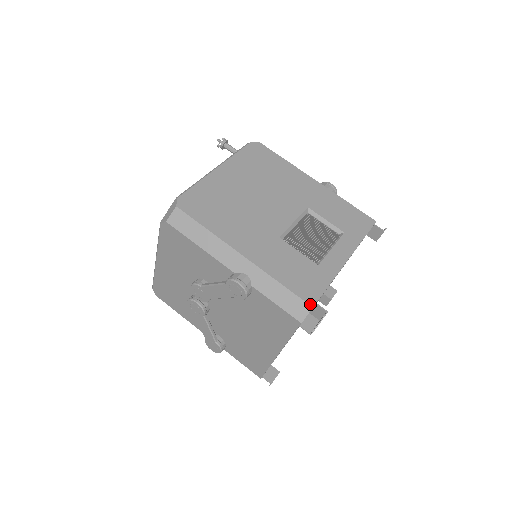
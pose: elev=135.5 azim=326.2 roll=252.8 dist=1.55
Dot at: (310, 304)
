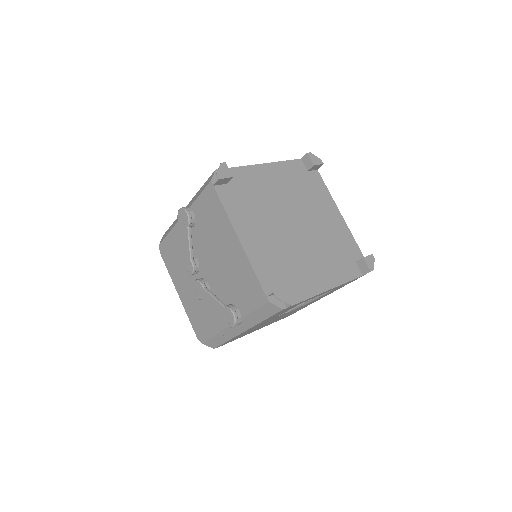
Dot at: (215, 171)
